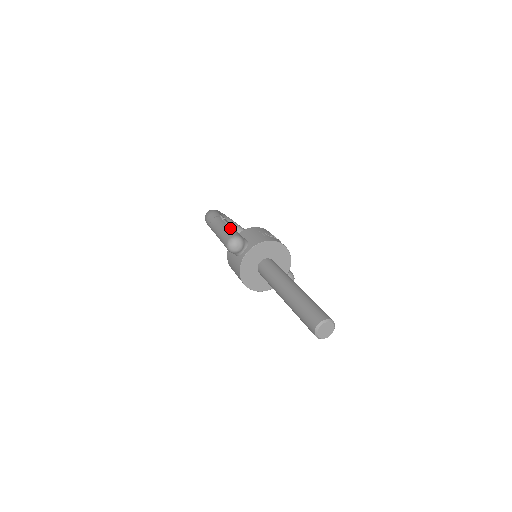
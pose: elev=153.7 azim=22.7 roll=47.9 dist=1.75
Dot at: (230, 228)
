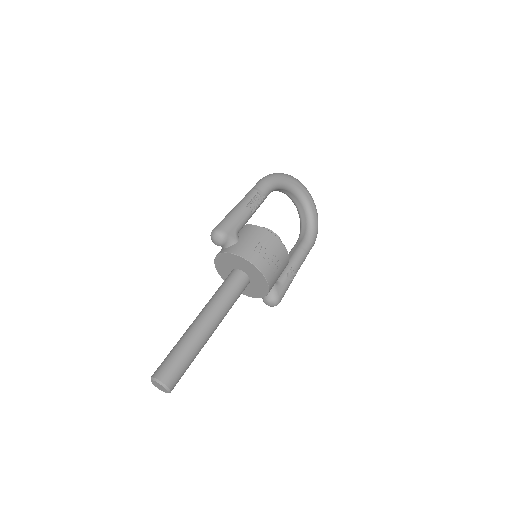
Dot at: (236, 216)
